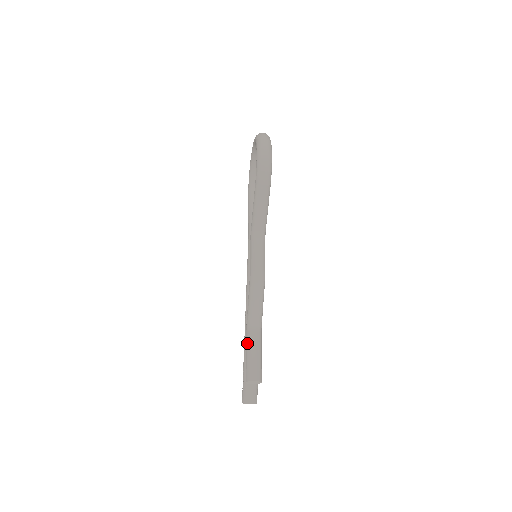
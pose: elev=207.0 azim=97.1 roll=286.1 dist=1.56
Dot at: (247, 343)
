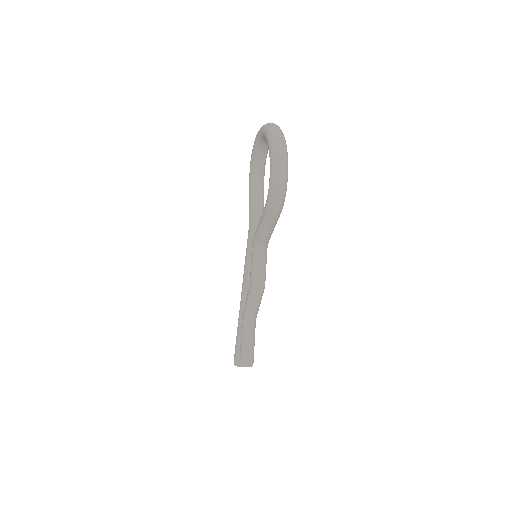
Dot at: (242, 334)
